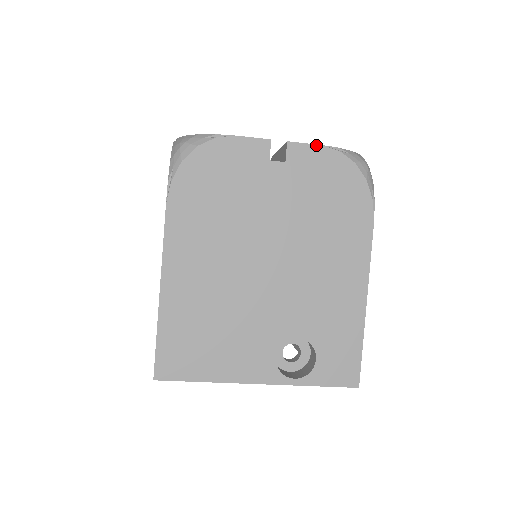
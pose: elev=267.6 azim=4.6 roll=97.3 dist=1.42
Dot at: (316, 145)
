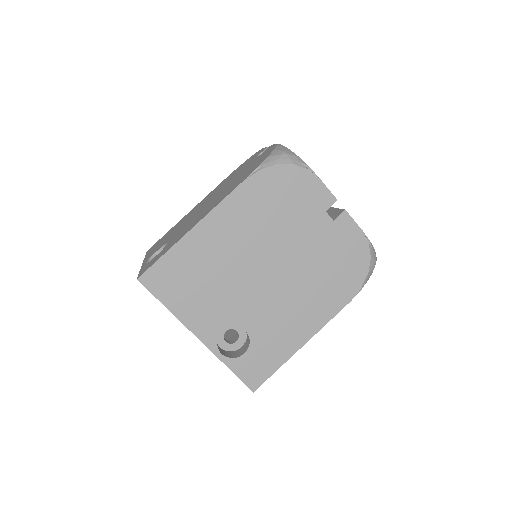
Dot at: (359, 227)
